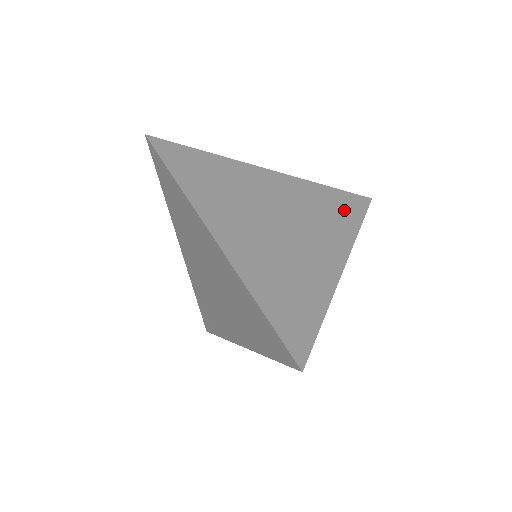
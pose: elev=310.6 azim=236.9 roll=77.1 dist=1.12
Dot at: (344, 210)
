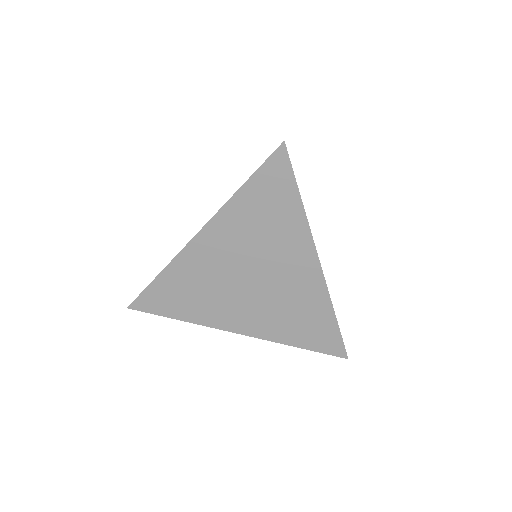
Dot at: occluded
